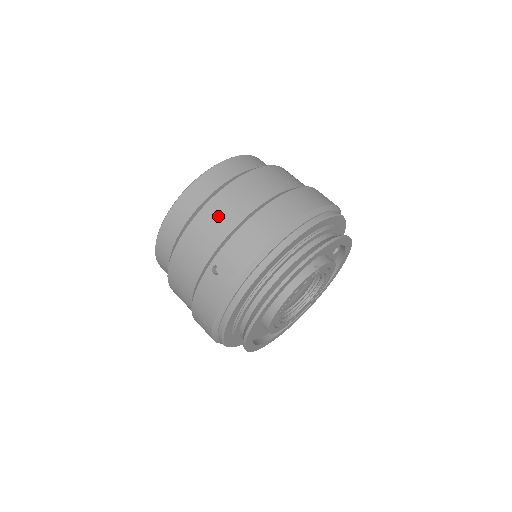
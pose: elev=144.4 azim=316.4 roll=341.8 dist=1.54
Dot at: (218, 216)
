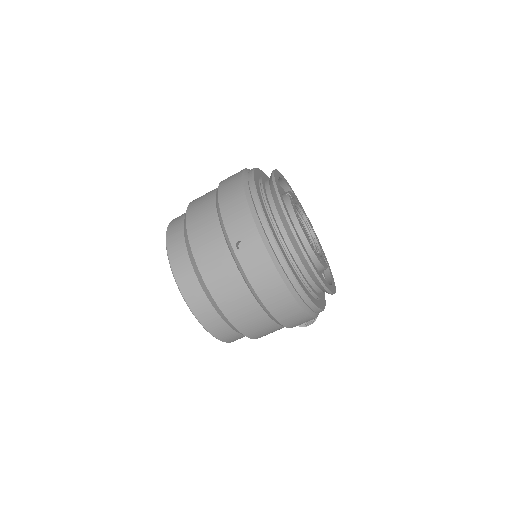
Dot at: (202, 229)
